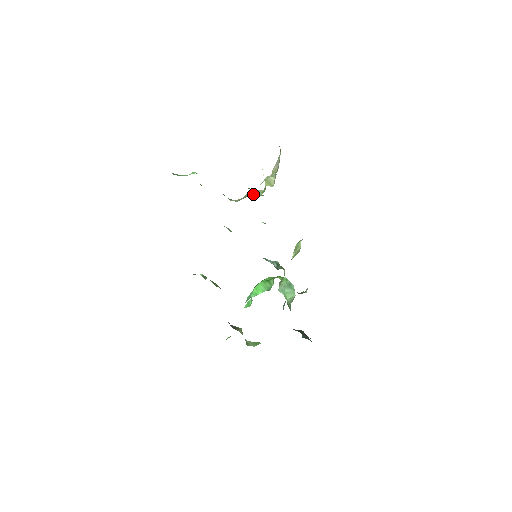
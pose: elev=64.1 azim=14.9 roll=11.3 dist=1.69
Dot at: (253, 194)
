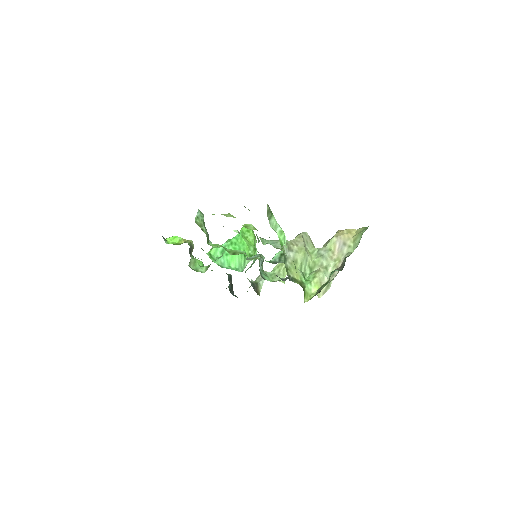
Dot at: (302, 267)
